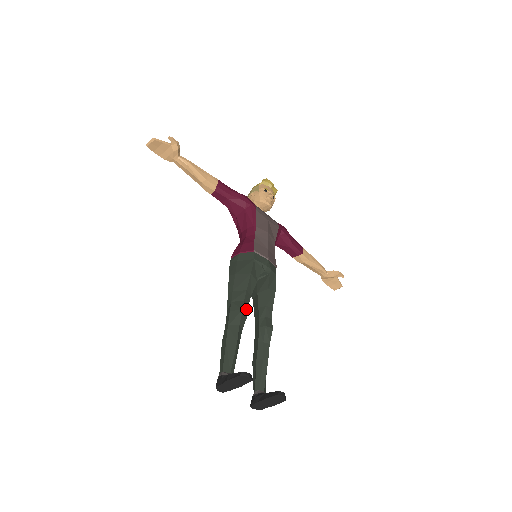
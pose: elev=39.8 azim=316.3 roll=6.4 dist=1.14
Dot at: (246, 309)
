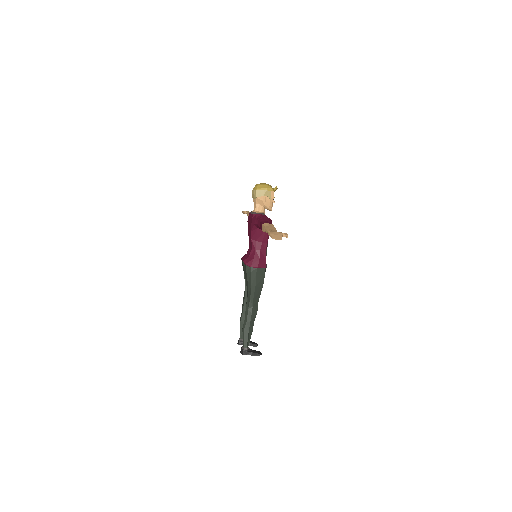
Dot at: (256, 309)
